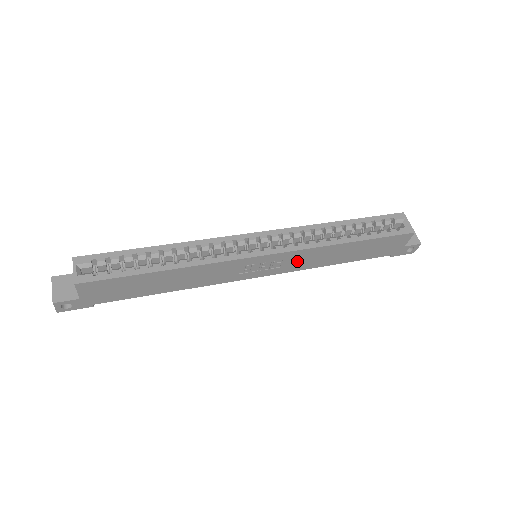
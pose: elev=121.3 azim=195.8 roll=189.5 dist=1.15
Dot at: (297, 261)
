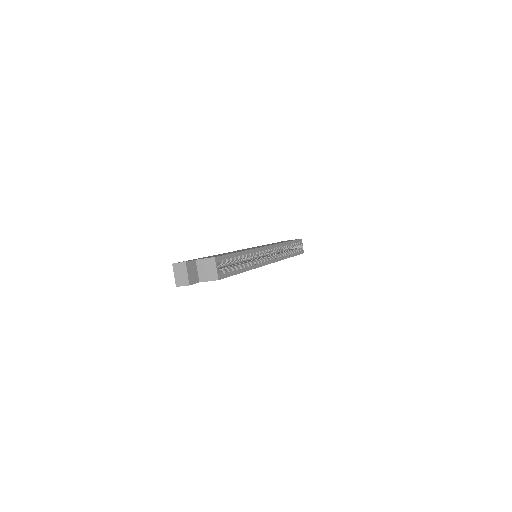
Dot at: occluded
